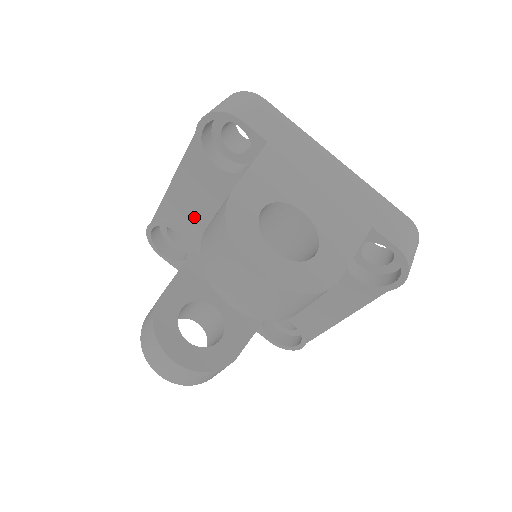
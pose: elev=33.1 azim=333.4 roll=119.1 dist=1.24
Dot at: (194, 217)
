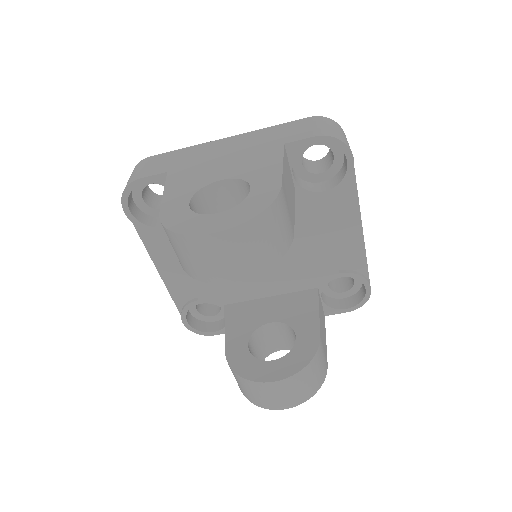
Dot at: occluded
